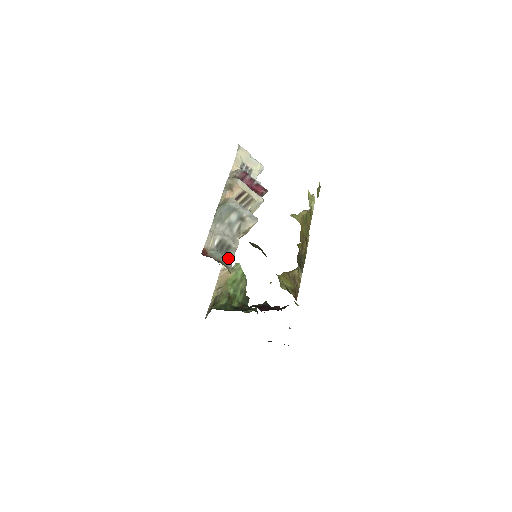
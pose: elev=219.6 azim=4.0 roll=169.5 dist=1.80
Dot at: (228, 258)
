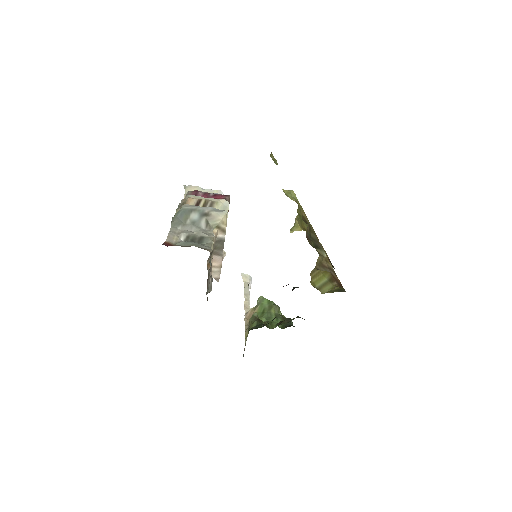
Dot at: (204, 245)
